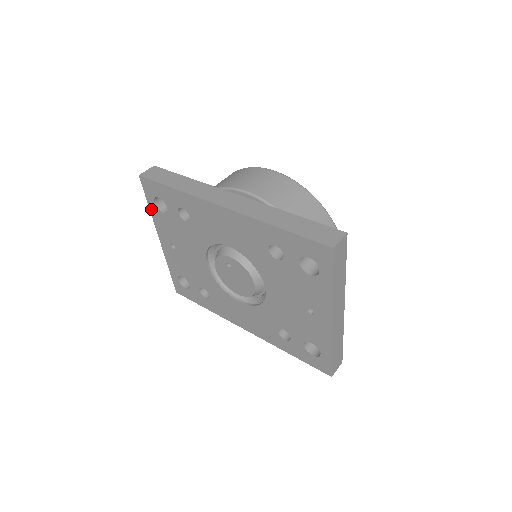
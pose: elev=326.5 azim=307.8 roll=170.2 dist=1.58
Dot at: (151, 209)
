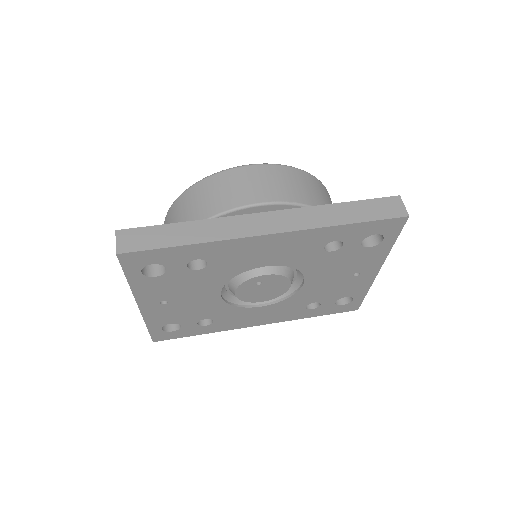
Dot at: (131, 281)
